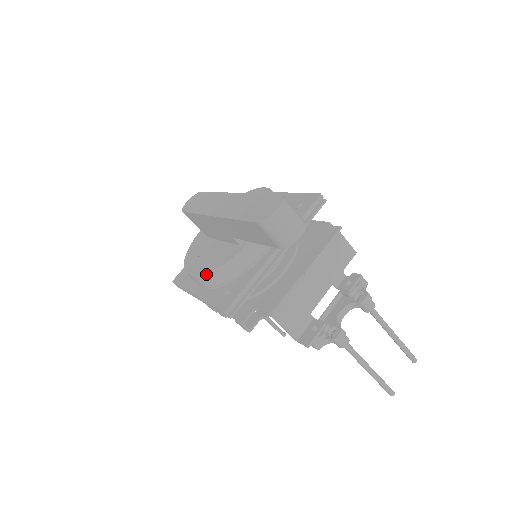
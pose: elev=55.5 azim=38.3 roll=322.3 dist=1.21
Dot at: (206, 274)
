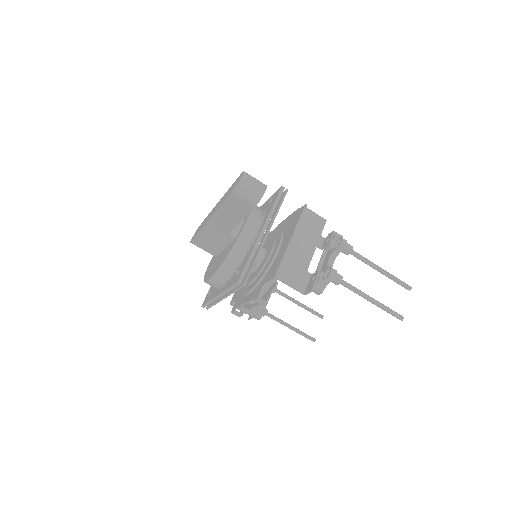
Dot at: (219, 269)
